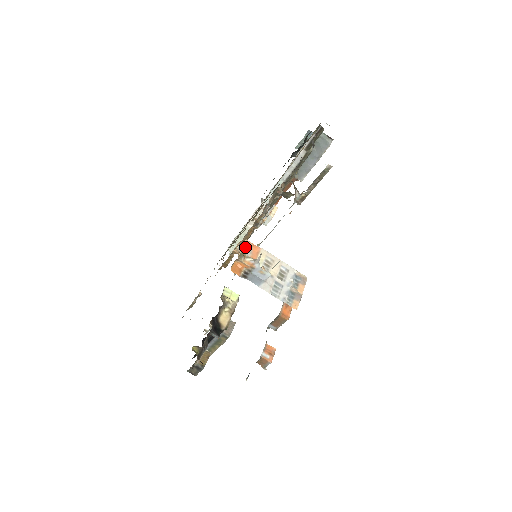
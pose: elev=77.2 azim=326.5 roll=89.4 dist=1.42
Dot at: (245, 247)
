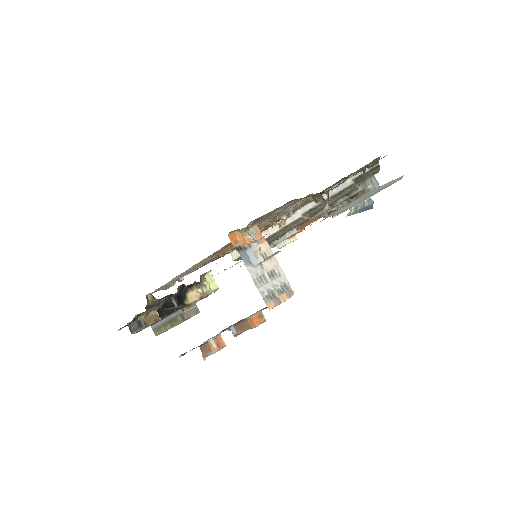
Dot at: (252, 229)
